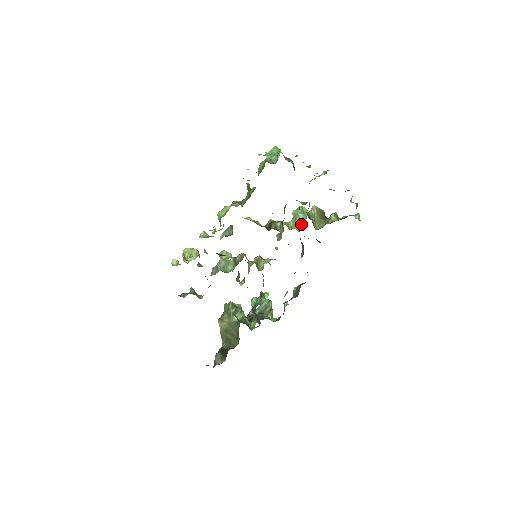
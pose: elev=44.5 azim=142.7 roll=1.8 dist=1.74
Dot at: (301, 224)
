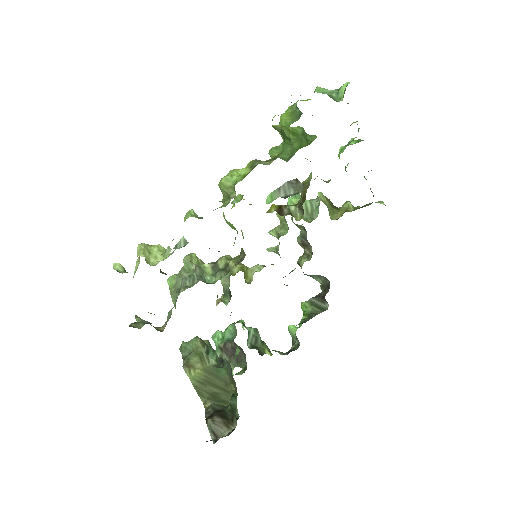
Dot at: (309, 214)
